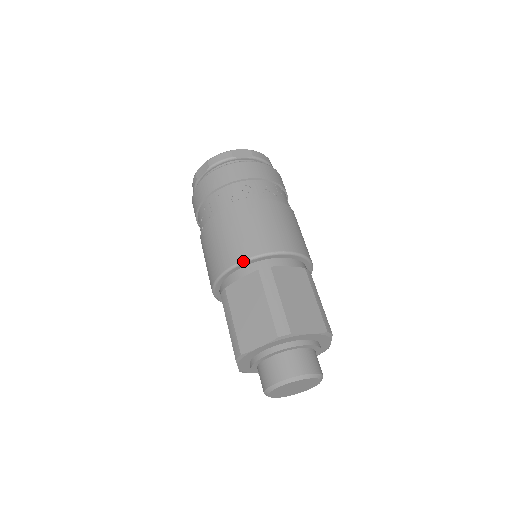
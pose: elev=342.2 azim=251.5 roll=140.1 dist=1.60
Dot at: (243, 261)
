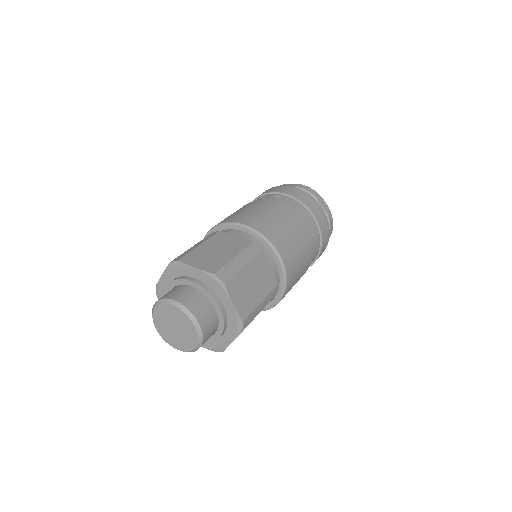
Dot at: (210, 230)
